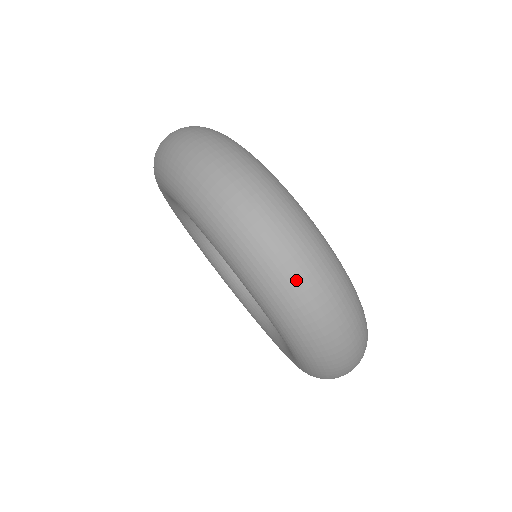
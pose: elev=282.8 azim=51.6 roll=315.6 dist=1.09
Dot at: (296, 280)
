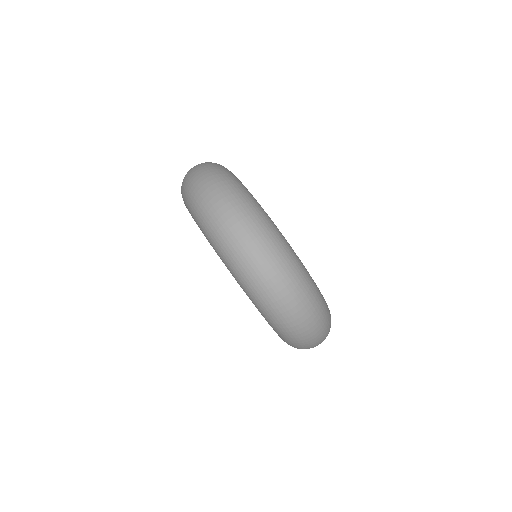
Dot at: (224, 220)
